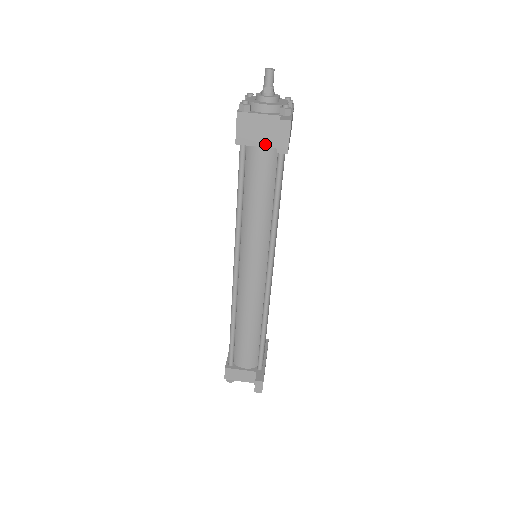
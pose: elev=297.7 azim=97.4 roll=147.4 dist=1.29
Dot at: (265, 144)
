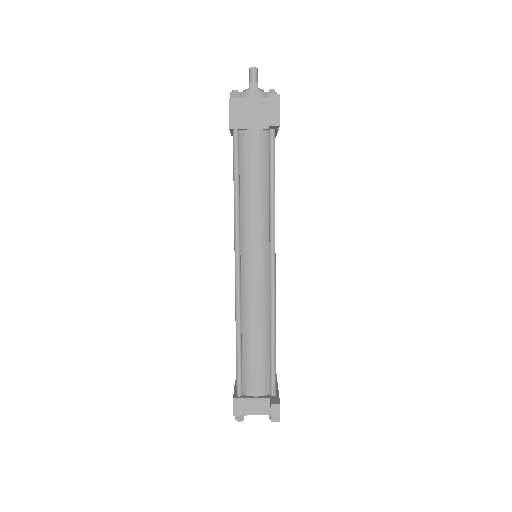
Dot at: (257, 126)
